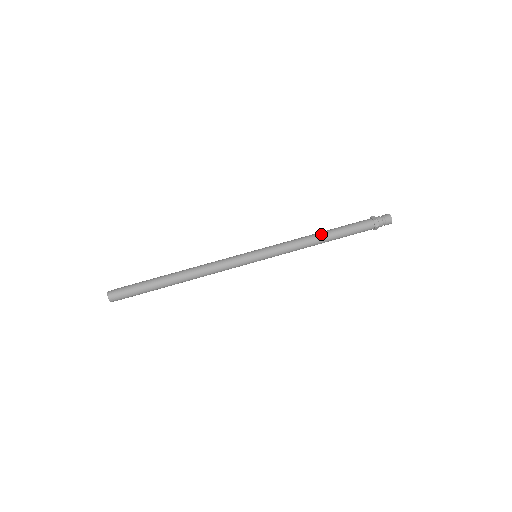
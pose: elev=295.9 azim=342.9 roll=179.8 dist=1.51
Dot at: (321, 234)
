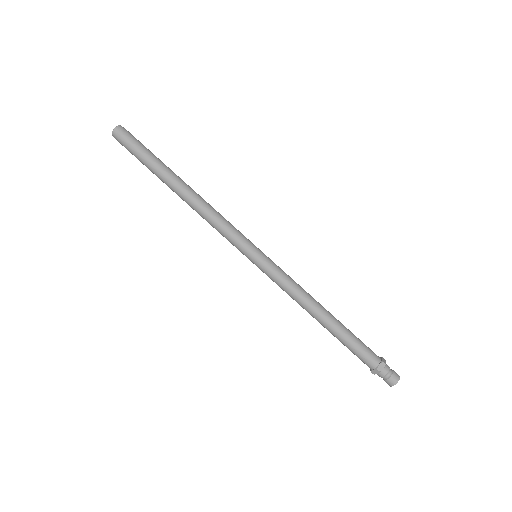
Dot at: (327, 311)
